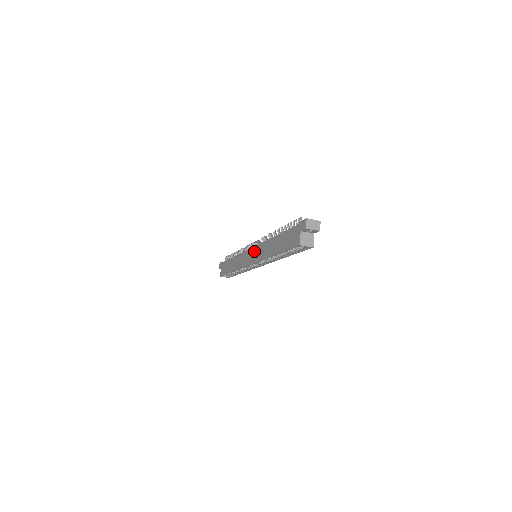
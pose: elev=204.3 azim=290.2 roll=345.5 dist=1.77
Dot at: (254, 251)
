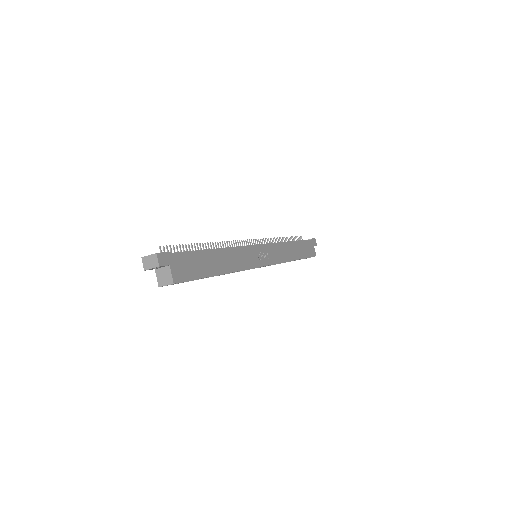
Dot at: occluded
